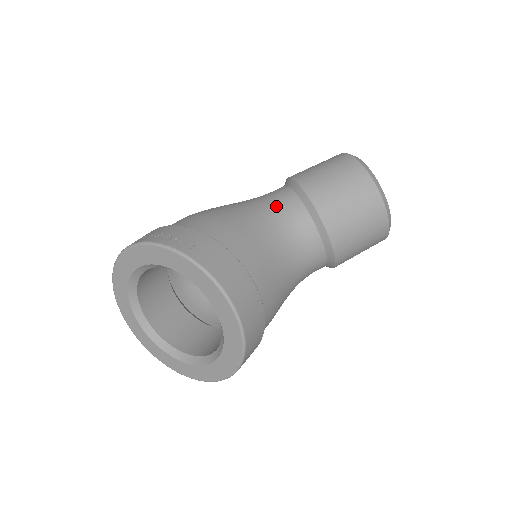
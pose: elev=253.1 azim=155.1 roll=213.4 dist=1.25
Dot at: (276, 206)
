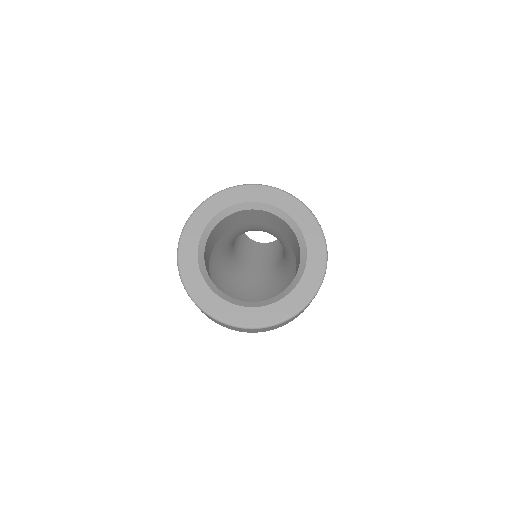
Dot at: occluded
